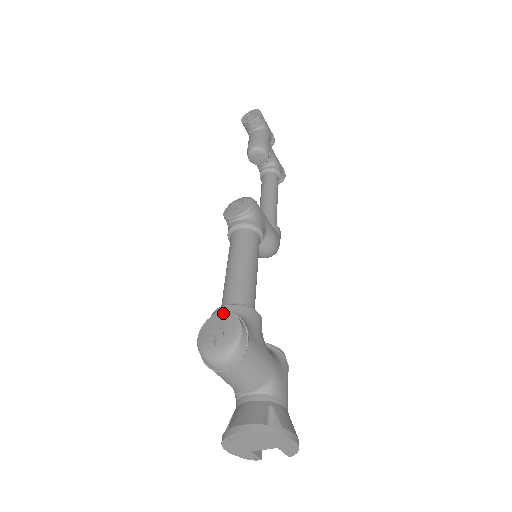
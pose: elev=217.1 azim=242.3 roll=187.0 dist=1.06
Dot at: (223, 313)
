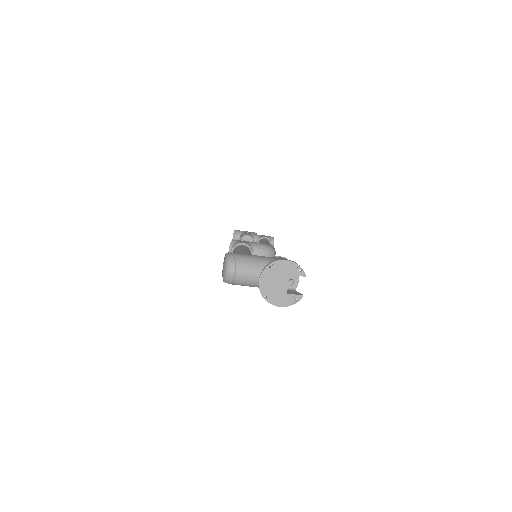
Dot at: occluded
